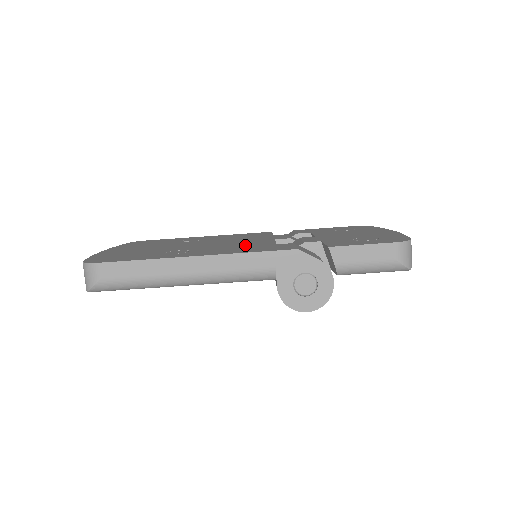
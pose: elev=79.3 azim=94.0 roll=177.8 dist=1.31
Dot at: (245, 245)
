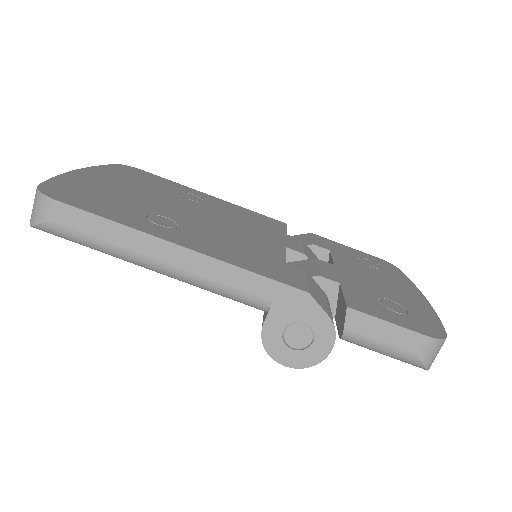
Dot at: (248, 246)
